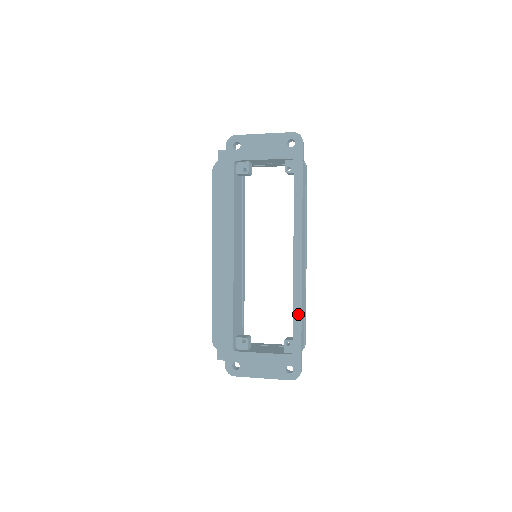
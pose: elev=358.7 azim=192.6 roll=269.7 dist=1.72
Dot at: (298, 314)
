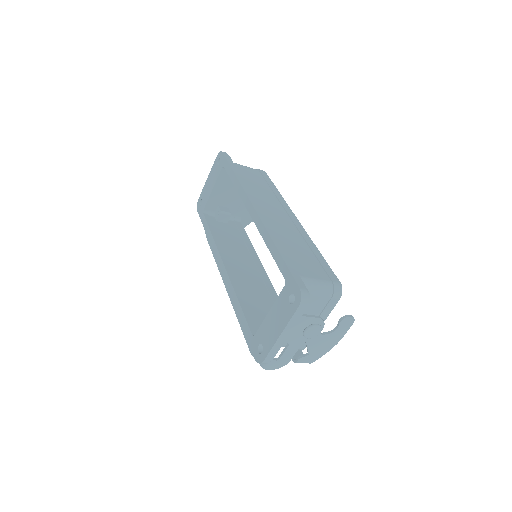
Dot at: (272, 246)
